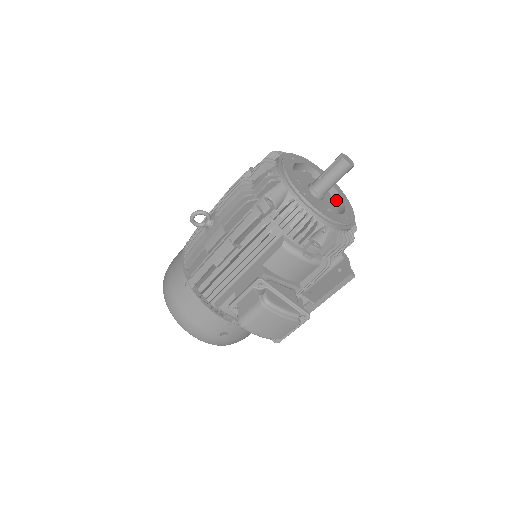
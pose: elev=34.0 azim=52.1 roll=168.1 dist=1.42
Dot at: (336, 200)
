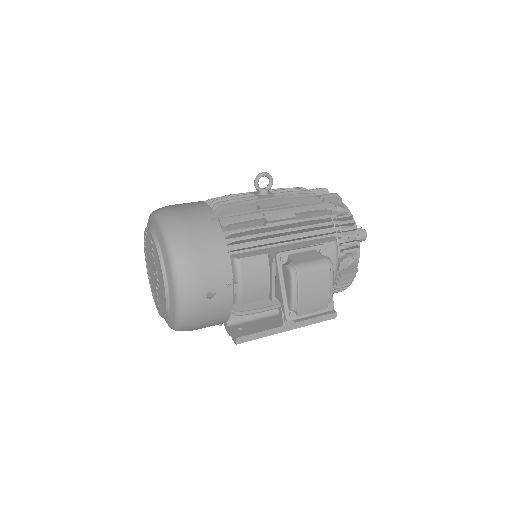
Dot at: occluded
